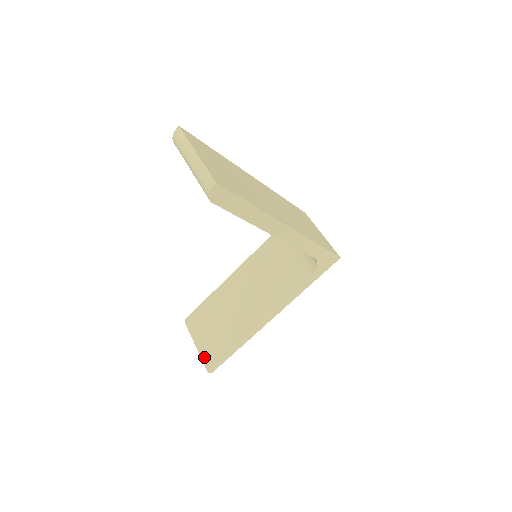
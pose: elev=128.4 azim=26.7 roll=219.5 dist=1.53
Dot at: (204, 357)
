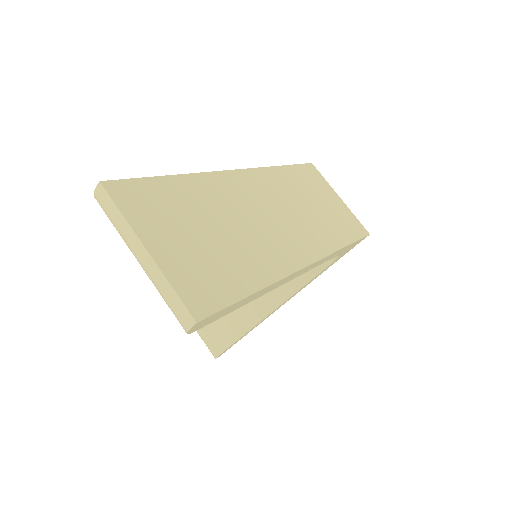
Dot at: (208, 345)
